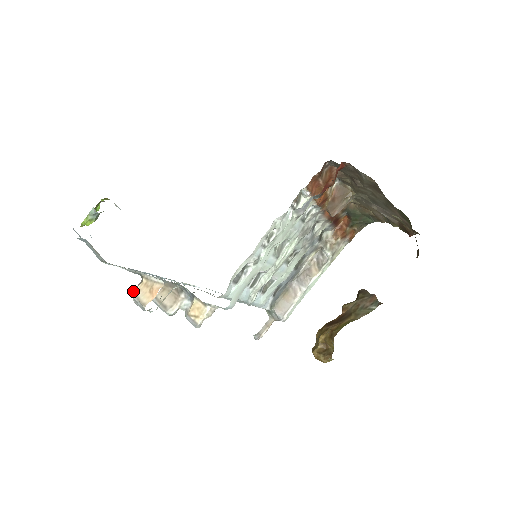
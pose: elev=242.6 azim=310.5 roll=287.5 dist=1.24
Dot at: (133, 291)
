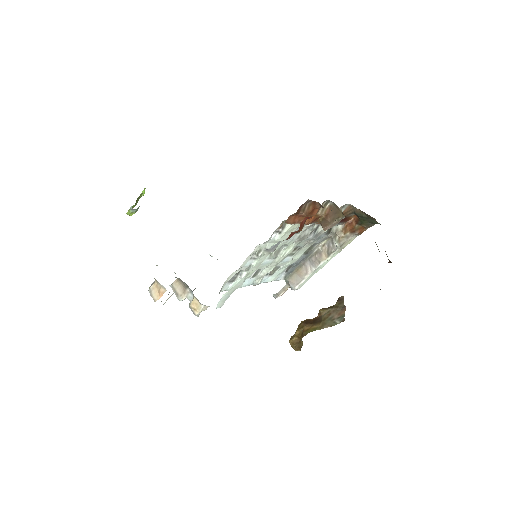
Dot at: (149, 287)
